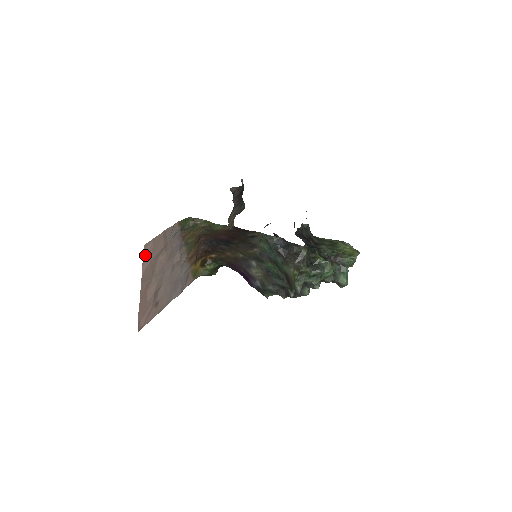
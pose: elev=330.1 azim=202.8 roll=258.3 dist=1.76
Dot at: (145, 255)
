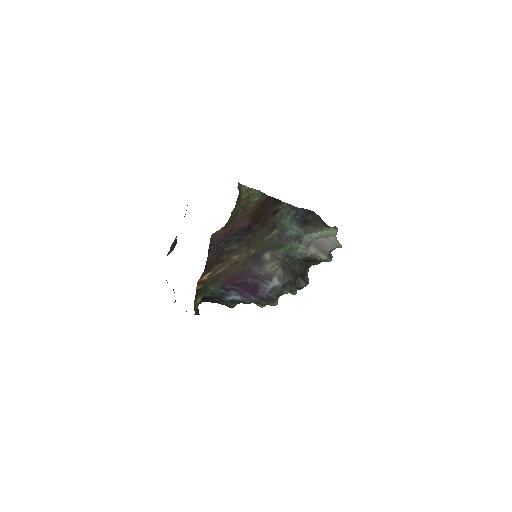
Dot at: occluded
